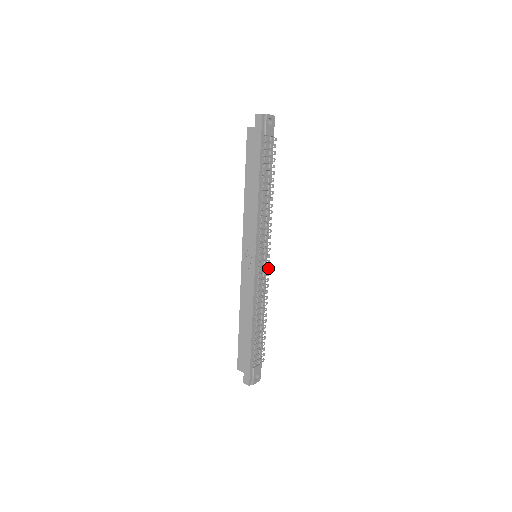
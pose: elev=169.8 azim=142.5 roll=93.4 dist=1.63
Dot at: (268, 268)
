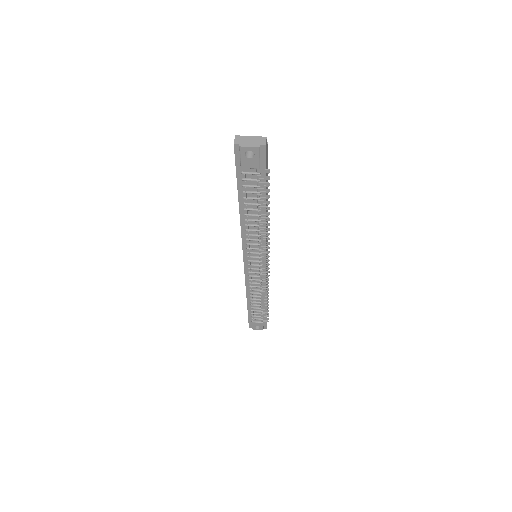
Dot at: (267, 272)
